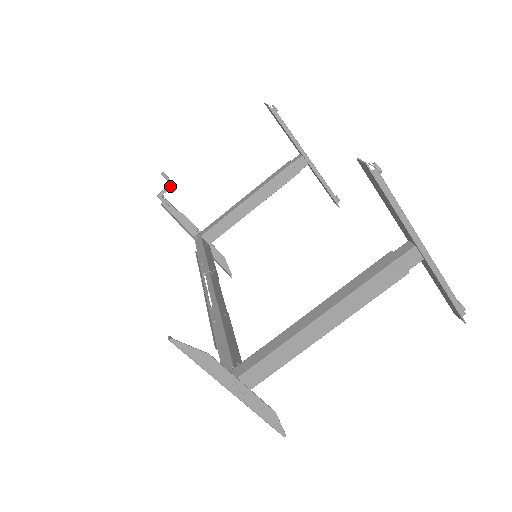
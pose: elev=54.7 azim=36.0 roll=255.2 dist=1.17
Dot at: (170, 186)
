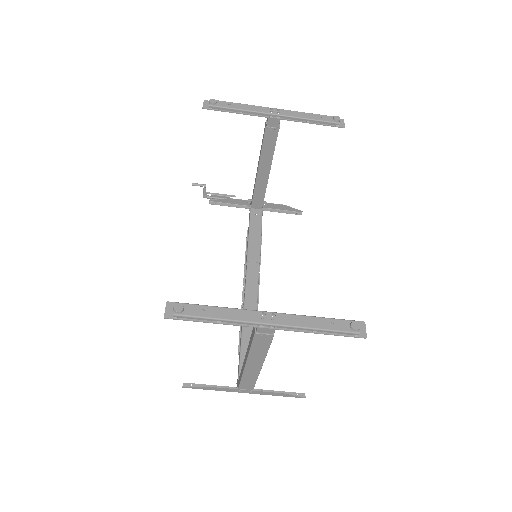
Dot at: (204, 188)
